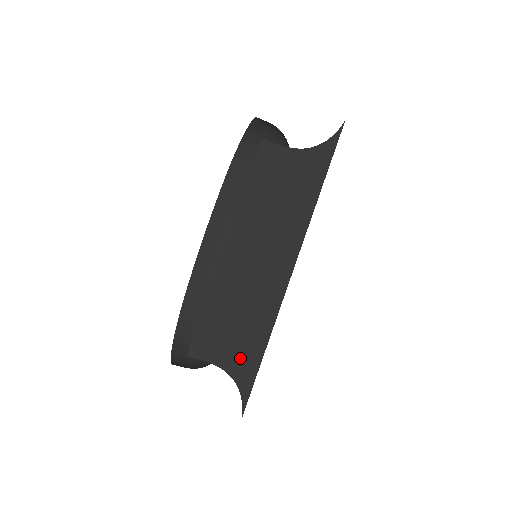
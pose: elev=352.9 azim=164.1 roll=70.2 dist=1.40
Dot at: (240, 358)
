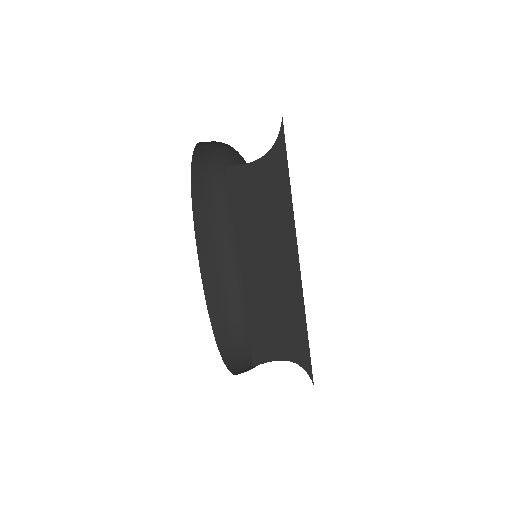
Dot at: (292, 345)
